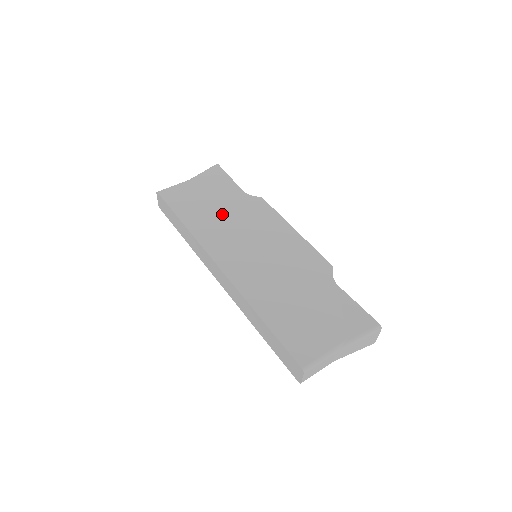
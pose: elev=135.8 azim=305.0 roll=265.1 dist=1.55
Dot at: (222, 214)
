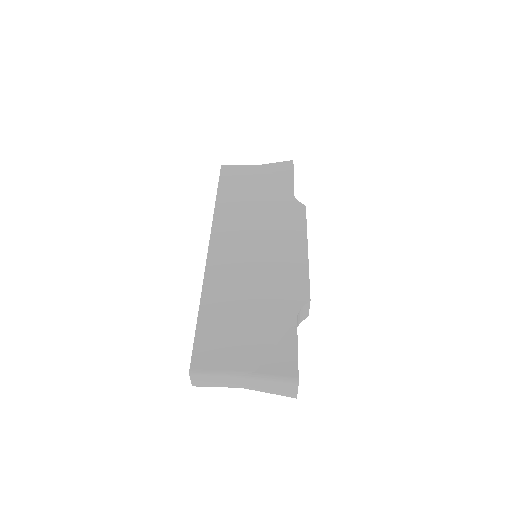
Dot at: (255, 205)
